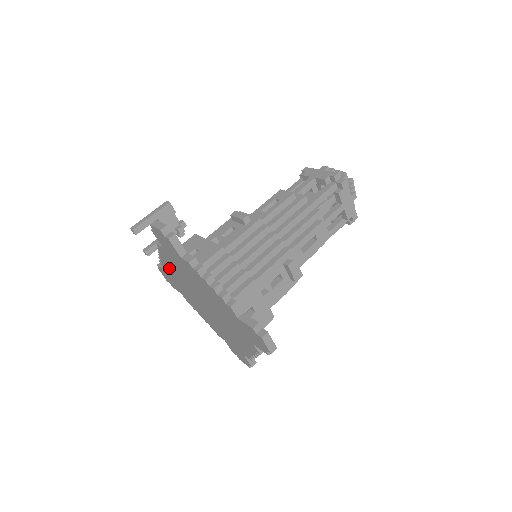
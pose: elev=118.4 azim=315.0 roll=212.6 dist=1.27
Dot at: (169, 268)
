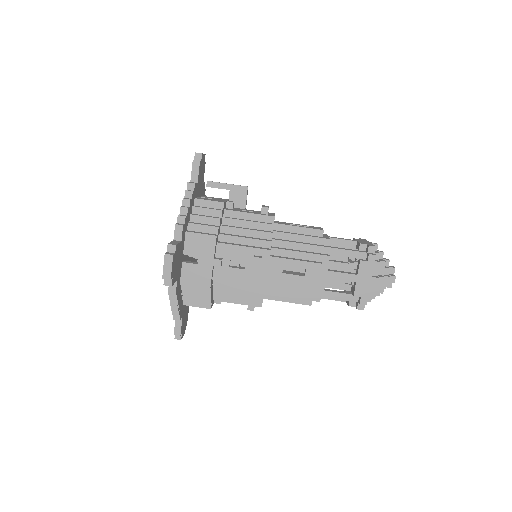
Dot at: occluded
